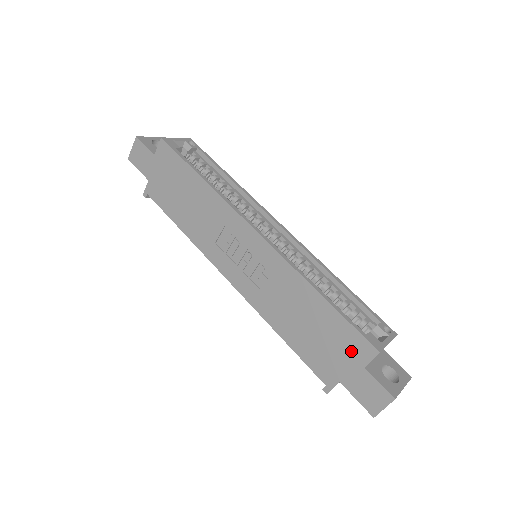
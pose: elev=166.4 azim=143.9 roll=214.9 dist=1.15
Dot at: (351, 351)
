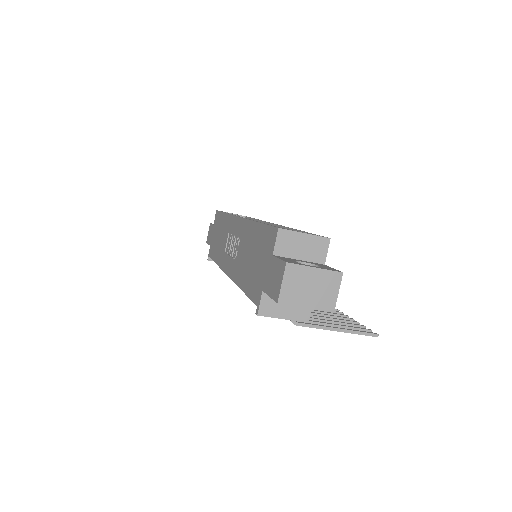
Dot at: (267, 249)
